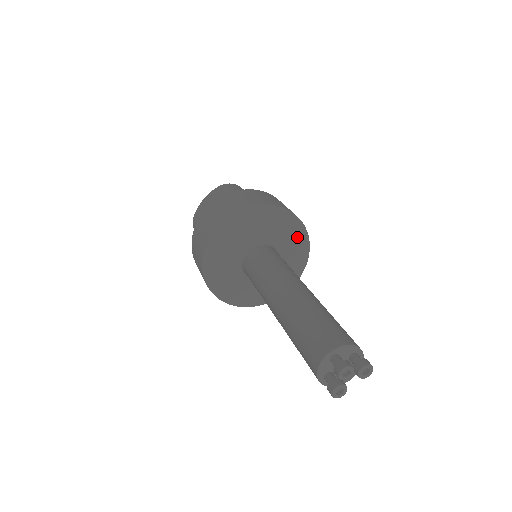
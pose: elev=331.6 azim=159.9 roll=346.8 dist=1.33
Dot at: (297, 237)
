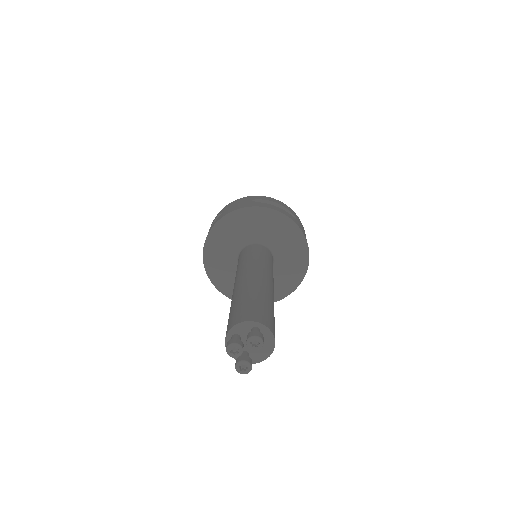
Dot at: (279, 224)
